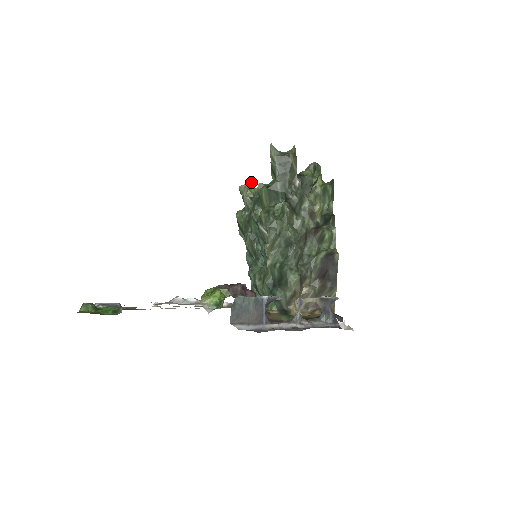
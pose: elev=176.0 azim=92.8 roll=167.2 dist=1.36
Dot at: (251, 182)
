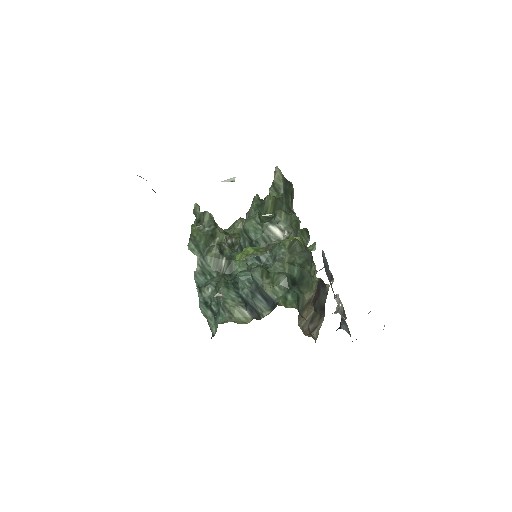
Dot at: occluded
